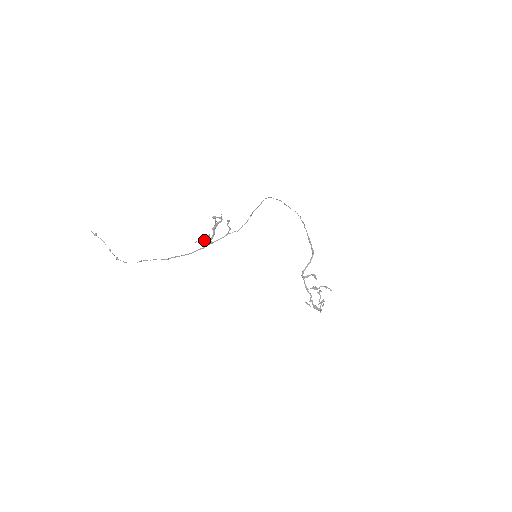
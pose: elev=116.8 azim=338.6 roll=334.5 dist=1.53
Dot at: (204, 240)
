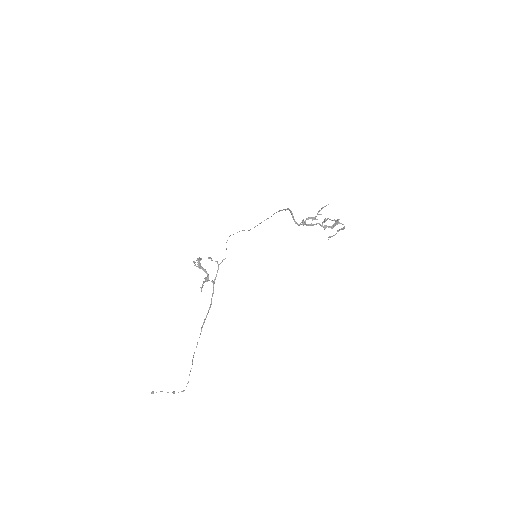
Dot at: (204, 282)
